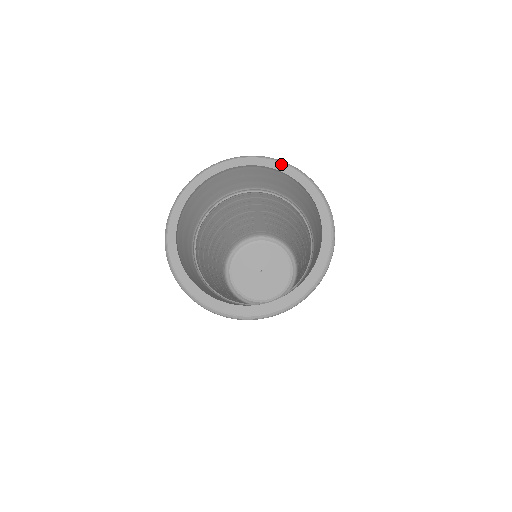
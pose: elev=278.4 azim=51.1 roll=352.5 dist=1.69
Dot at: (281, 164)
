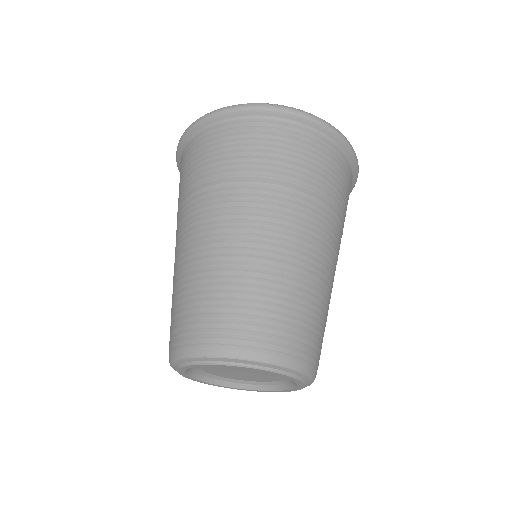
Dot at: occluded
